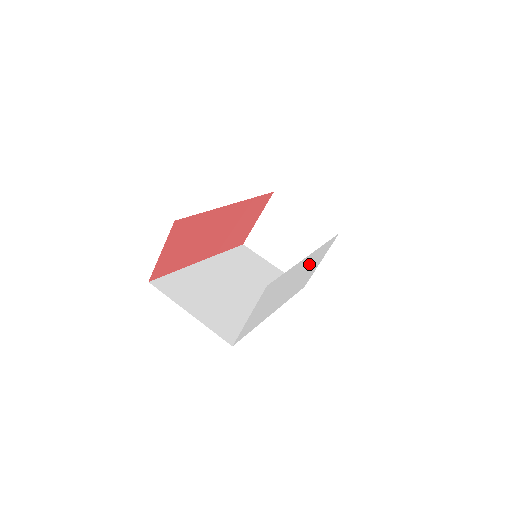
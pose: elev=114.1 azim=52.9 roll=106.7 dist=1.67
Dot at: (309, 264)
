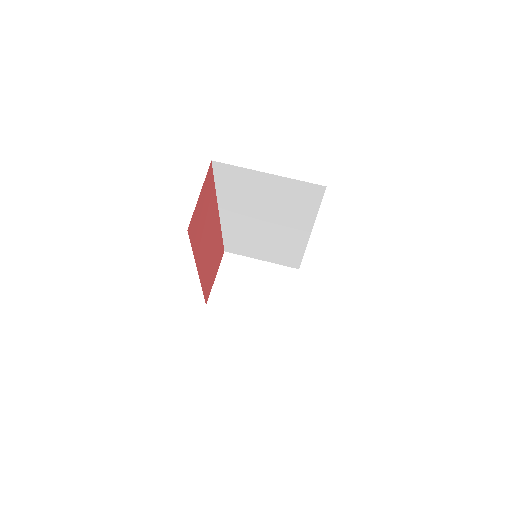
Dot at: occluded
